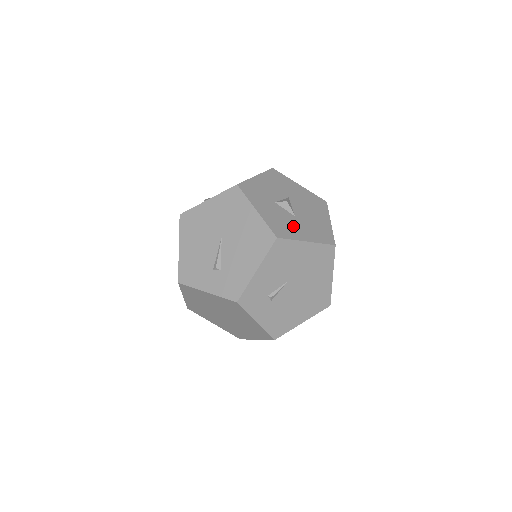
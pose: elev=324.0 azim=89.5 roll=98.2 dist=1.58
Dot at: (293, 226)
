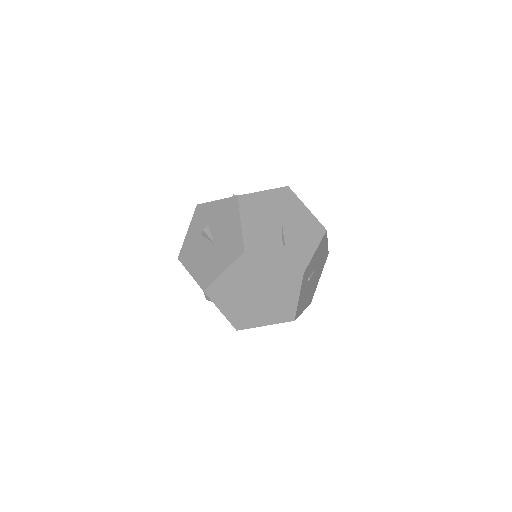
Dot at: occluded
